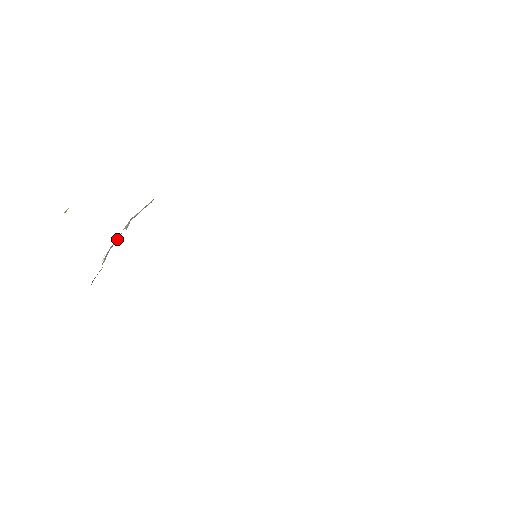
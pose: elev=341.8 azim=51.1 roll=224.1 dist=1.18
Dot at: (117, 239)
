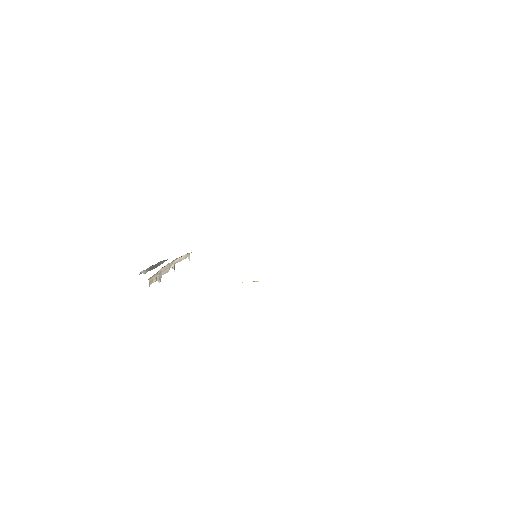
Dot at: (166, 271)
